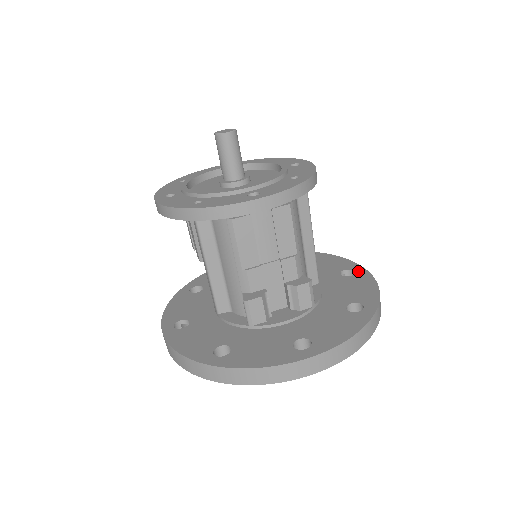
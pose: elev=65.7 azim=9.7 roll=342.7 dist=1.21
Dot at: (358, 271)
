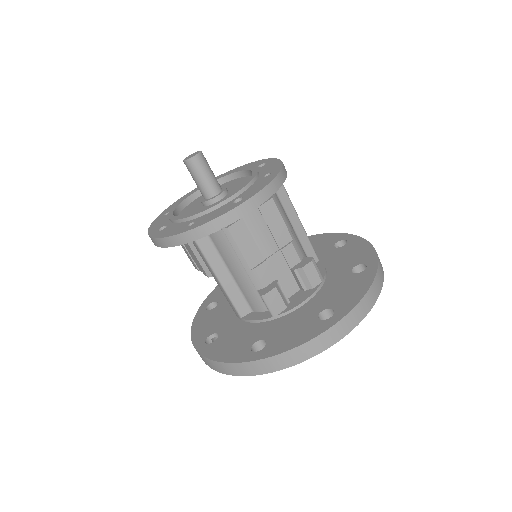
Dot at: (349, 239)
